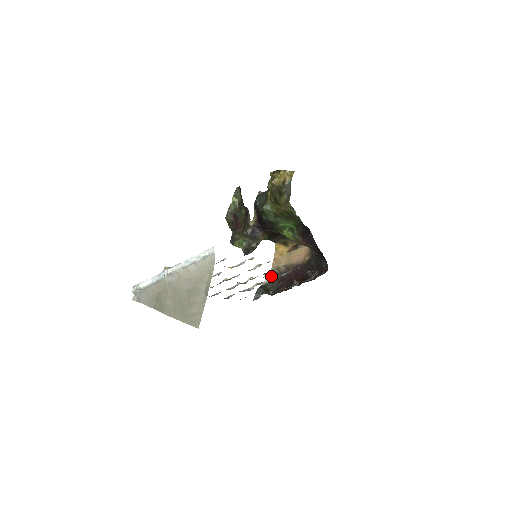
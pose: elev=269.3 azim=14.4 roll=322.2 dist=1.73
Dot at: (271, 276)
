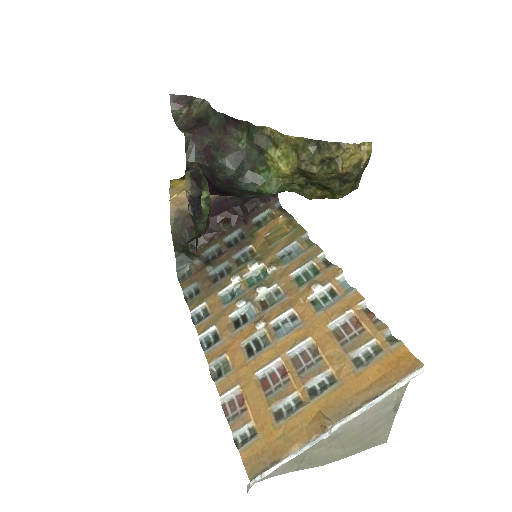
Dot at: (175, 226)
